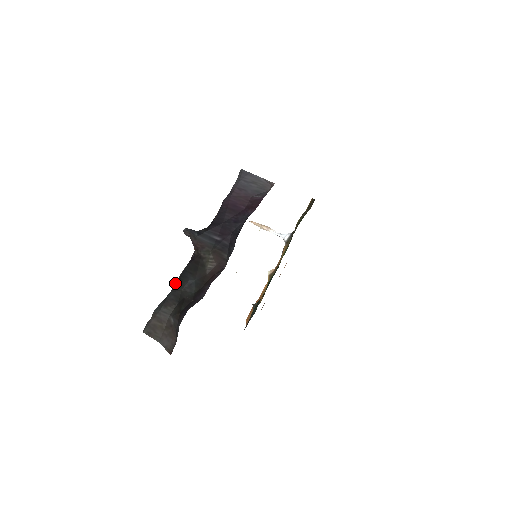
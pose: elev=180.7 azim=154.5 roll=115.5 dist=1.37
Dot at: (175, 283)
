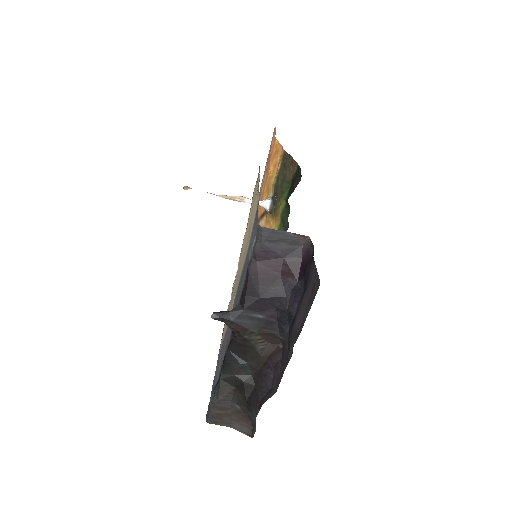
Dot at: (222, 368)
